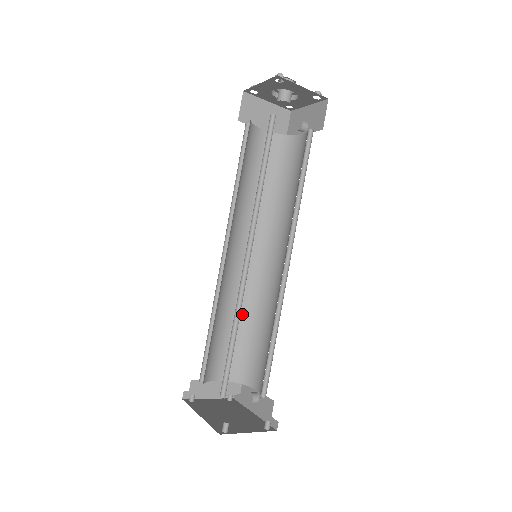
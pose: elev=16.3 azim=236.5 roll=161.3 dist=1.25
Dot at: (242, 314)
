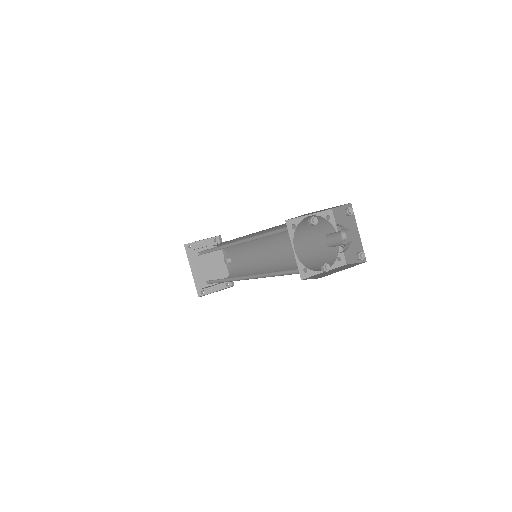
Dot at: (237, 240)
